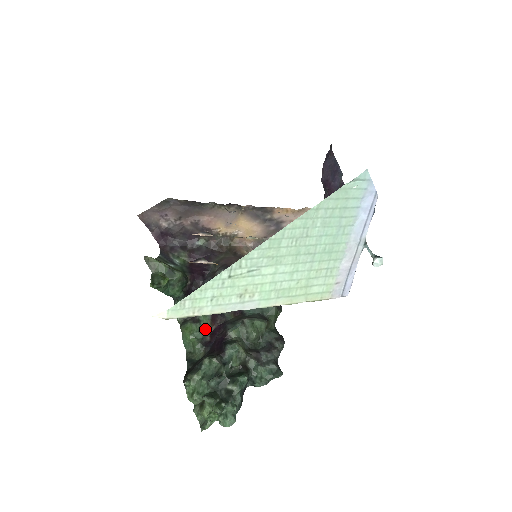
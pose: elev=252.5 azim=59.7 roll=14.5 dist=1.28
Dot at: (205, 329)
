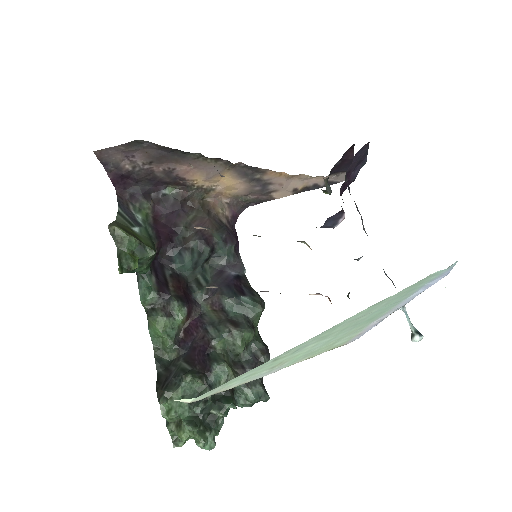
Dot at: (179, 325)
